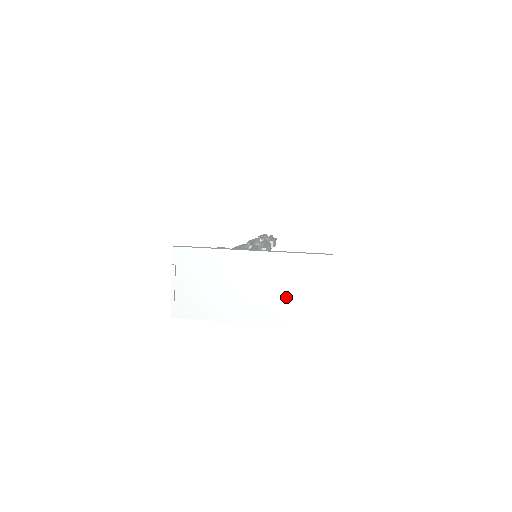
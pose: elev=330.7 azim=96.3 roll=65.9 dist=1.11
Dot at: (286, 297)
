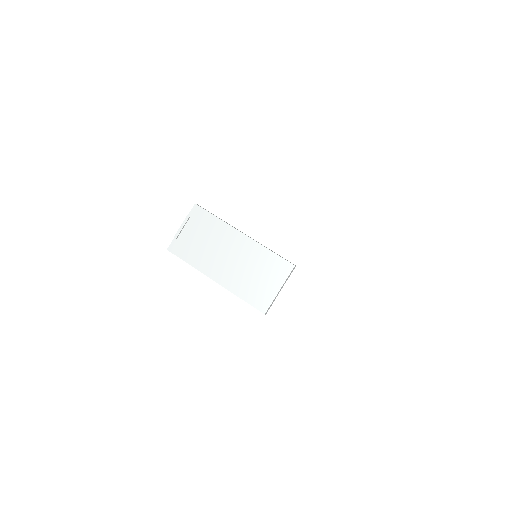
Dot at: (249, 277)
